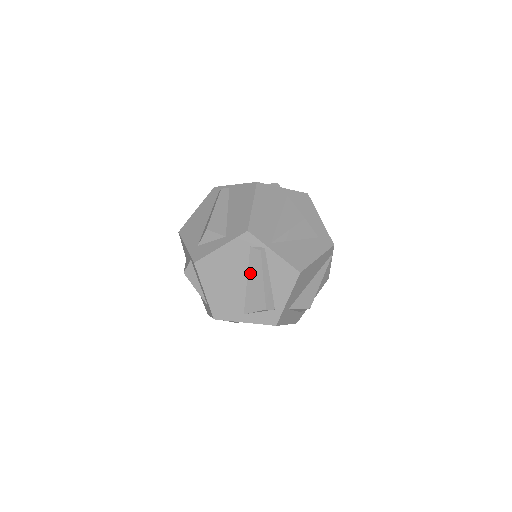
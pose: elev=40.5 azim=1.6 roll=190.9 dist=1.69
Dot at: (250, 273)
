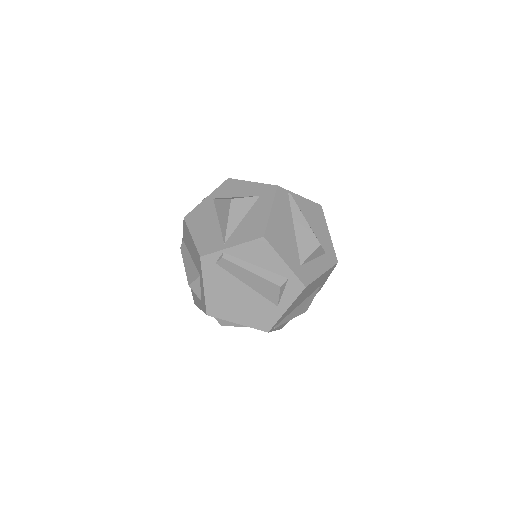
Dot at: (240, 278)
